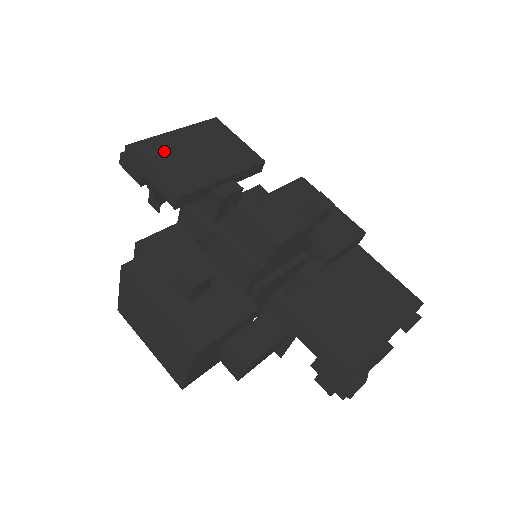
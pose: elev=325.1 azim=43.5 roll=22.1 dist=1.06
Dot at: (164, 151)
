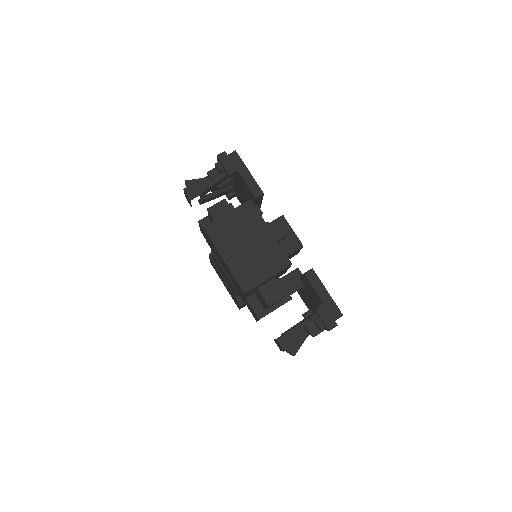
Dot at: occluded
